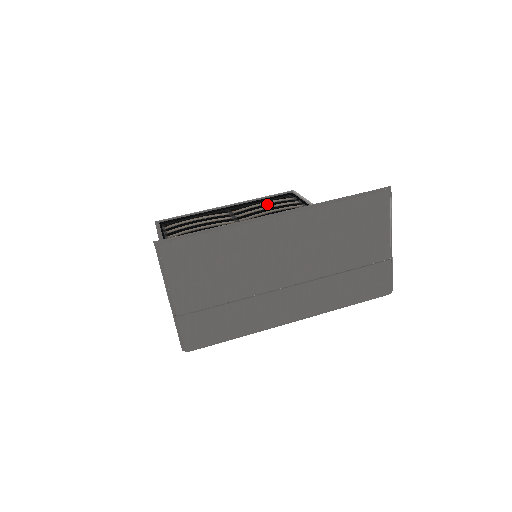
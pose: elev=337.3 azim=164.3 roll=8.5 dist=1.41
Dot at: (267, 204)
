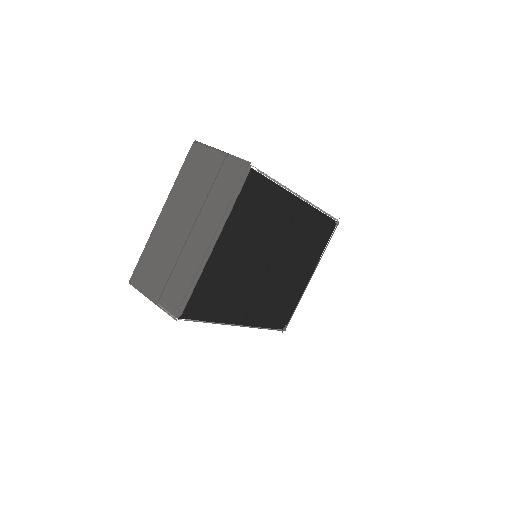
Dot at: occluded
